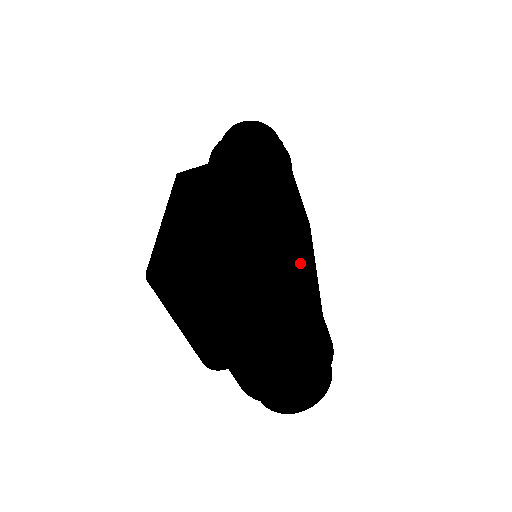
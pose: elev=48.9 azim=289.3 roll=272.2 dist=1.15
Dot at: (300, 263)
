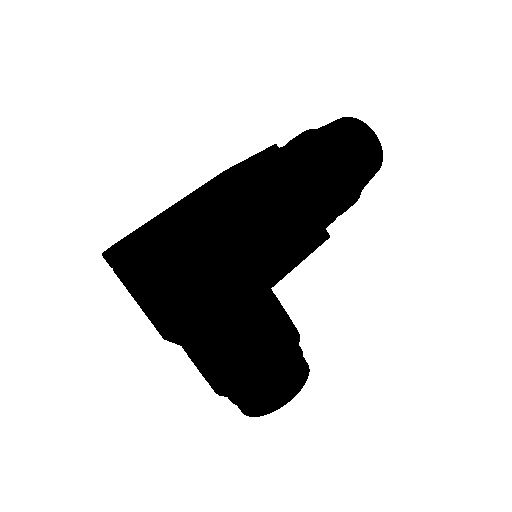
Dot at: (165, 263)
